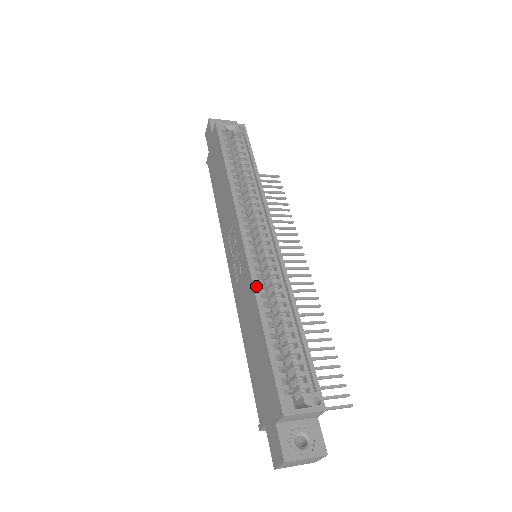
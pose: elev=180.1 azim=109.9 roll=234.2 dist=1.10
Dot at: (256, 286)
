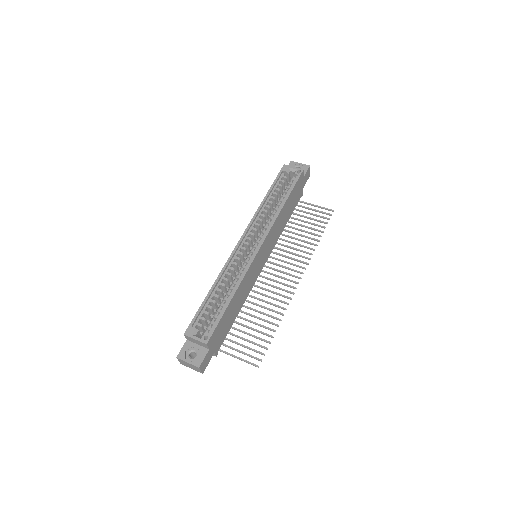
Dot at: (224, 269)
